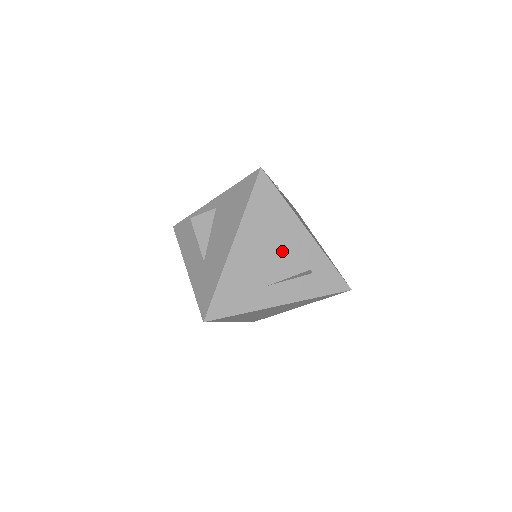
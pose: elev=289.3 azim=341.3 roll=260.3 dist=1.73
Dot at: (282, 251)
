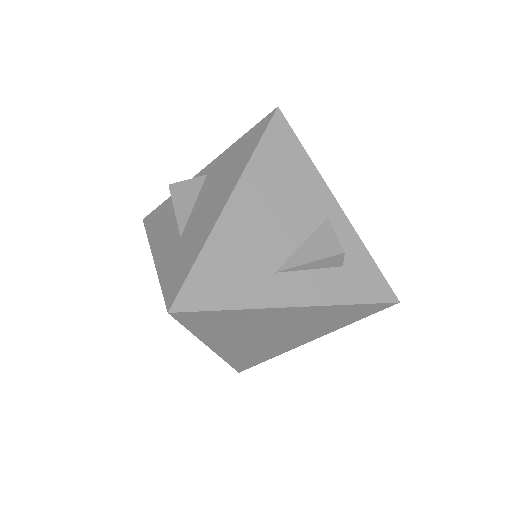
Dot at: (301, 225)
